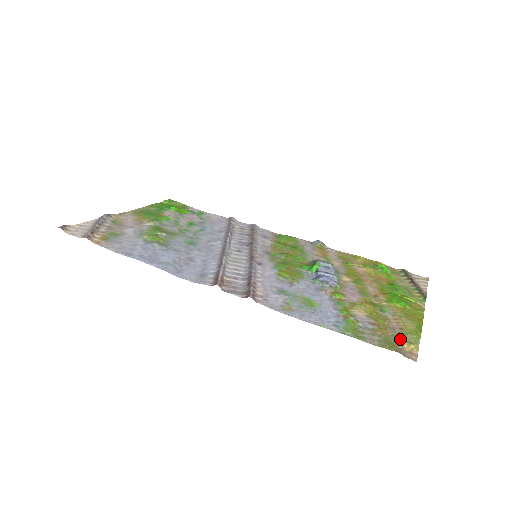
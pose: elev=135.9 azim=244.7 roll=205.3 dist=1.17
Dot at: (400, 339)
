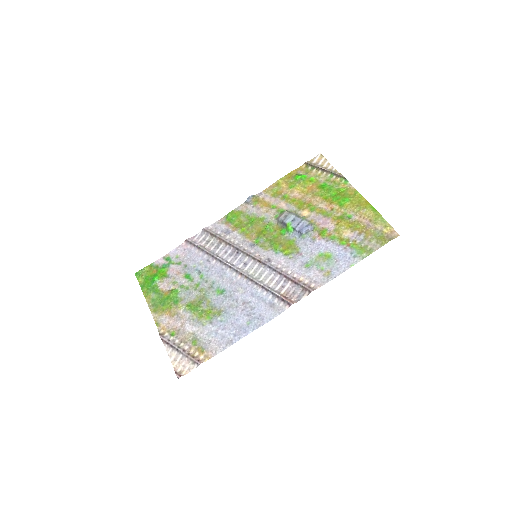
Dot at: (379, 229)
